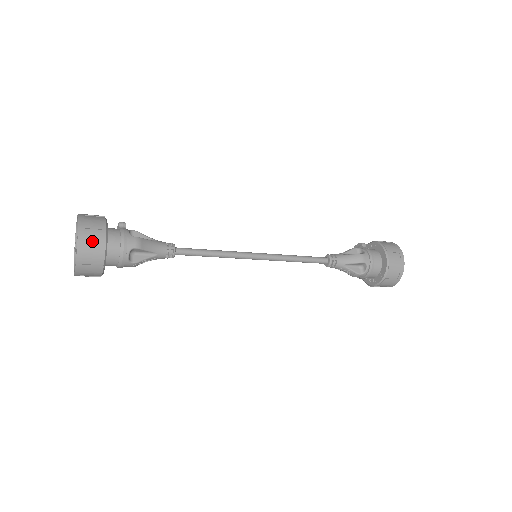
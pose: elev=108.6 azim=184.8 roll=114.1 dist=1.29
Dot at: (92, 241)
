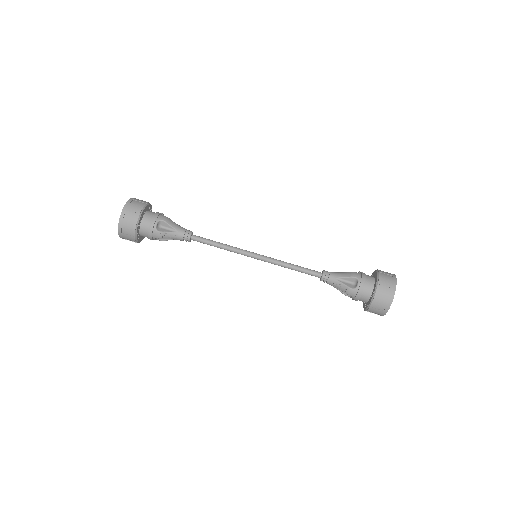
Dot at: (135, 205)
